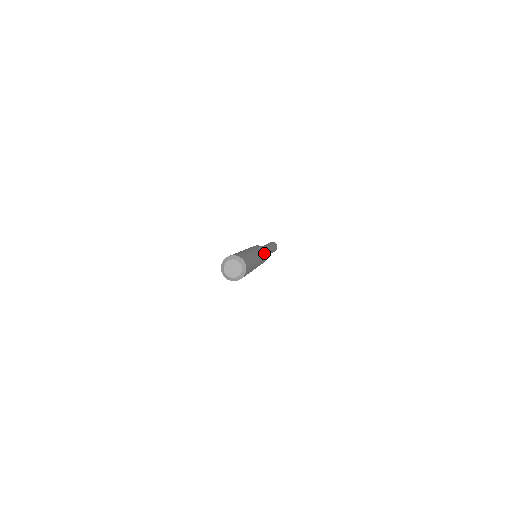
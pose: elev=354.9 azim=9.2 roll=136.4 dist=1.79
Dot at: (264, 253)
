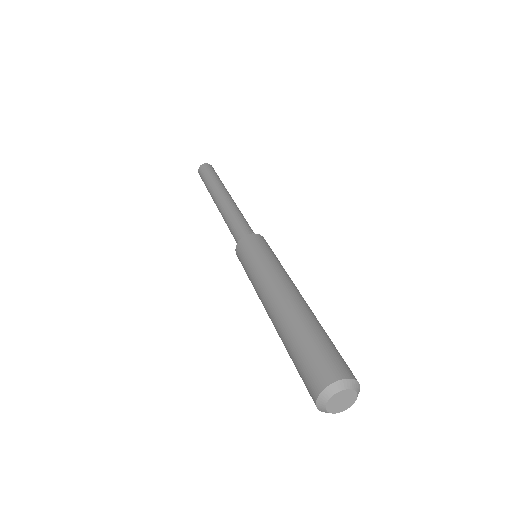
Dot at: occluded
